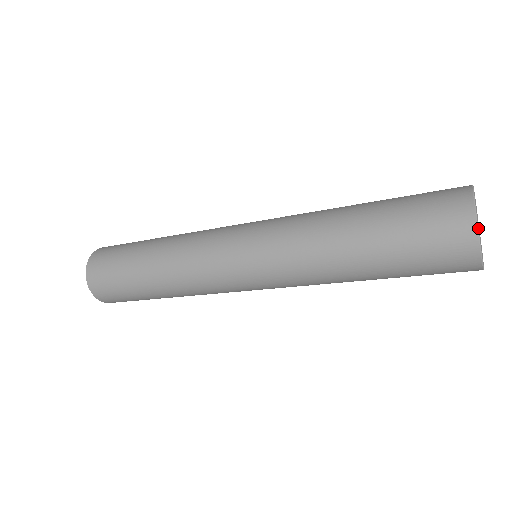
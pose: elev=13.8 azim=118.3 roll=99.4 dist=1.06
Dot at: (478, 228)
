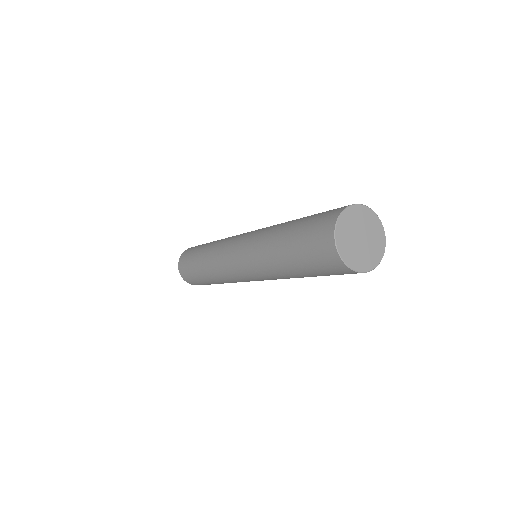
Dot at: (340, 255)
